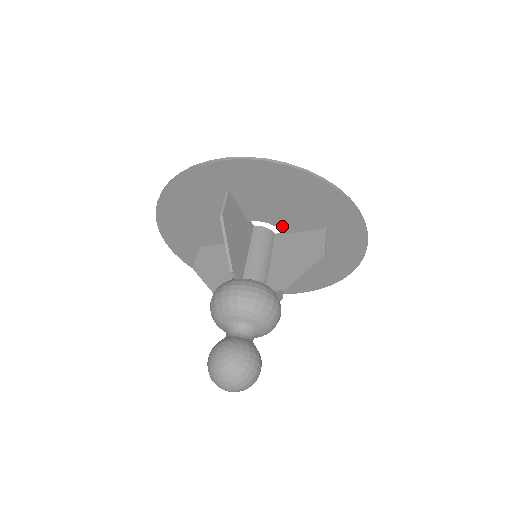
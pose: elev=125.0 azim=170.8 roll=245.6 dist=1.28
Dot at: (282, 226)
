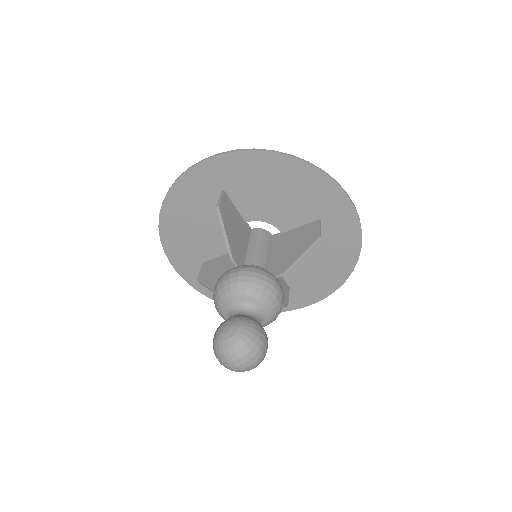
Dot at: (278, 223)
